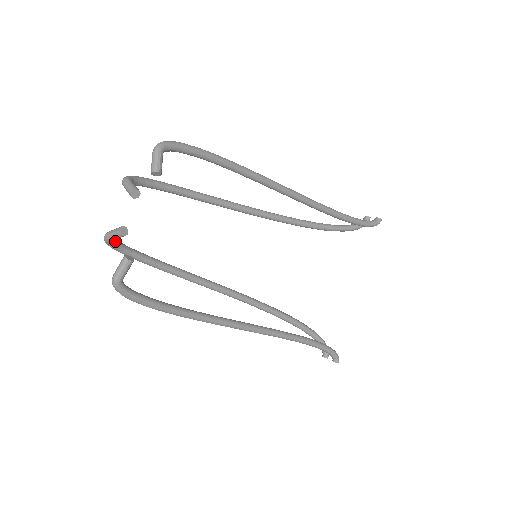
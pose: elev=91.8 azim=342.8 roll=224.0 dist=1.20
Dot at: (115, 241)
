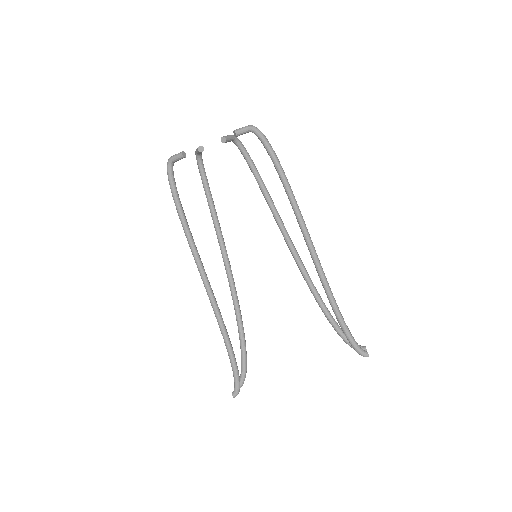
Dot at: (200, 158)
